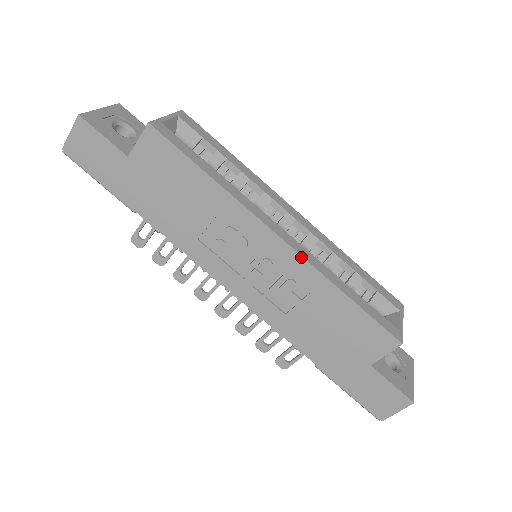
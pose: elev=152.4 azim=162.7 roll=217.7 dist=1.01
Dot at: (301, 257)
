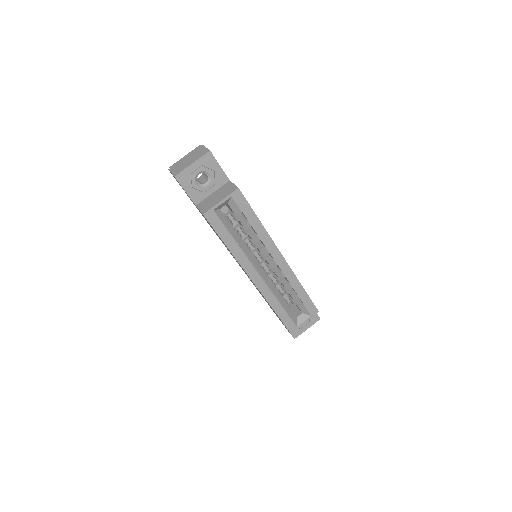
Dot at: occluded
